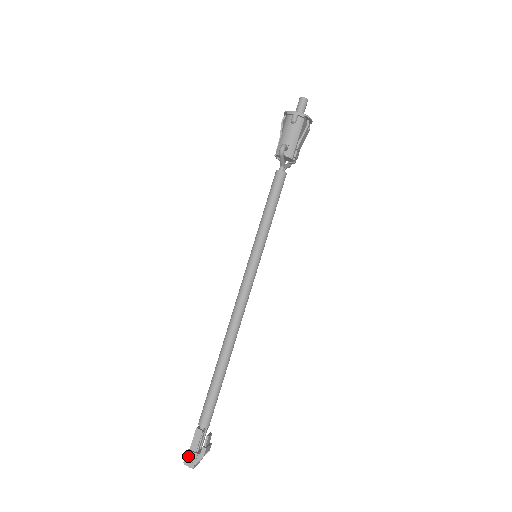
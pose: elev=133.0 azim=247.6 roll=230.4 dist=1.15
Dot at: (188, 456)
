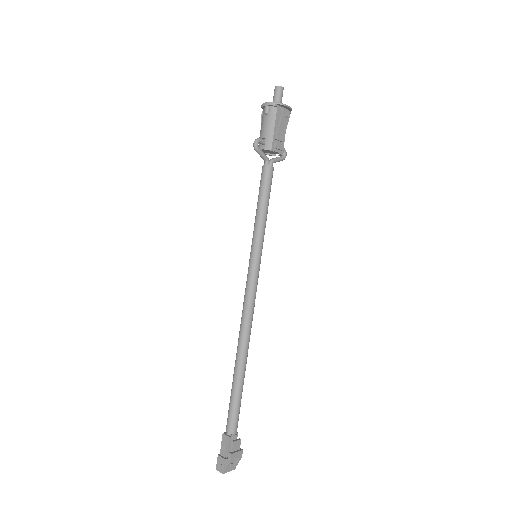
Dot at: (218, 461)
